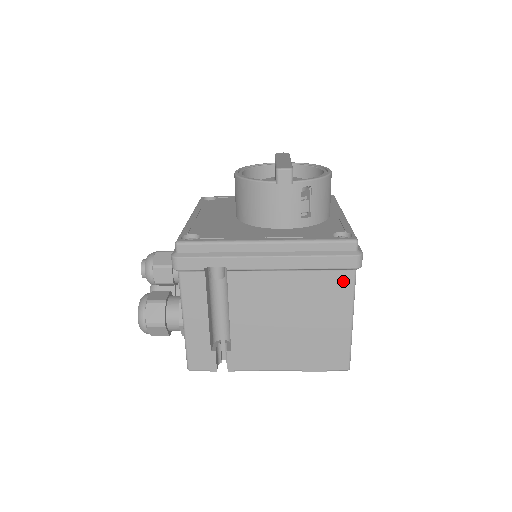
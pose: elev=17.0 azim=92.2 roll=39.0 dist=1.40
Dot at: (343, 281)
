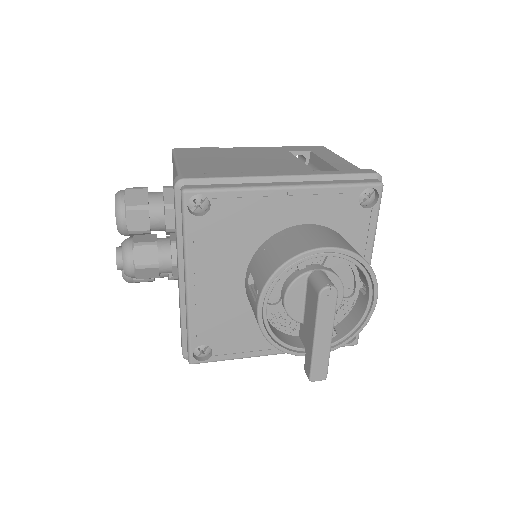
Dot at: occluded
